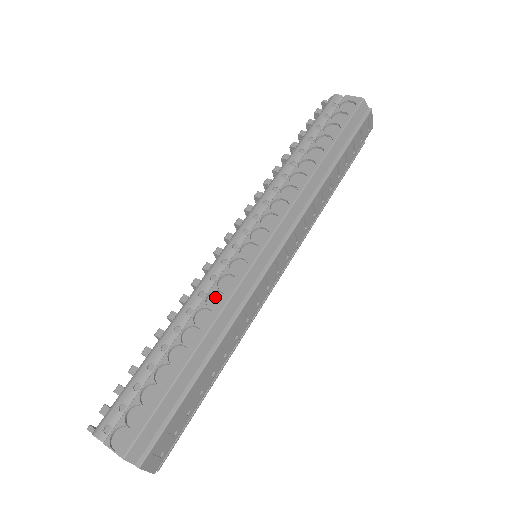
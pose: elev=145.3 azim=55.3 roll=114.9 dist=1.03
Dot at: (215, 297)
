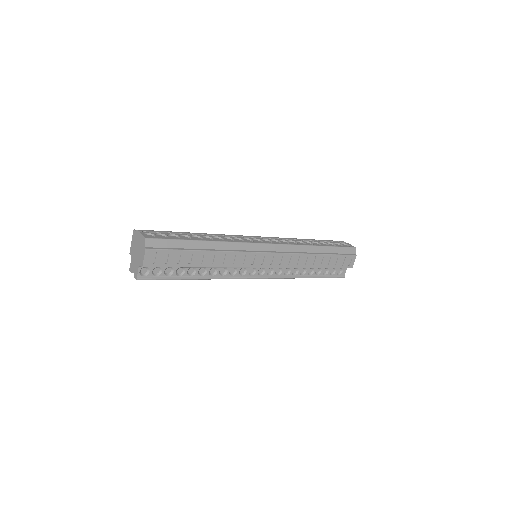
Dot at: (229, 240)
